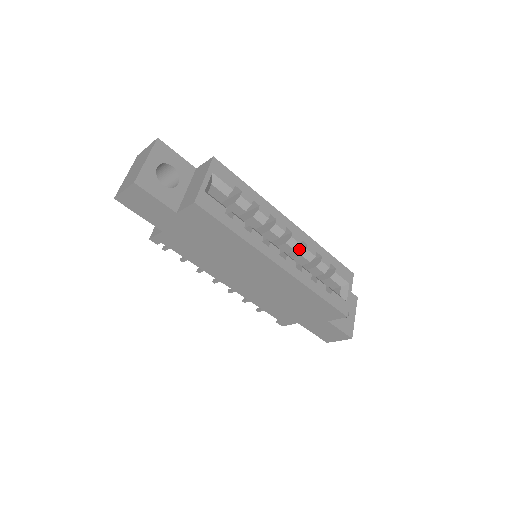
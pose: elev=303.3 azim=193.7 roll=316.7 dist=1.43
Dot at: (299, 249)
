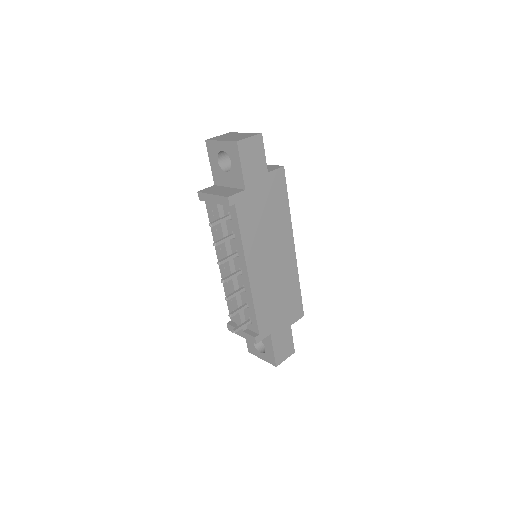
Dot at: occluded
